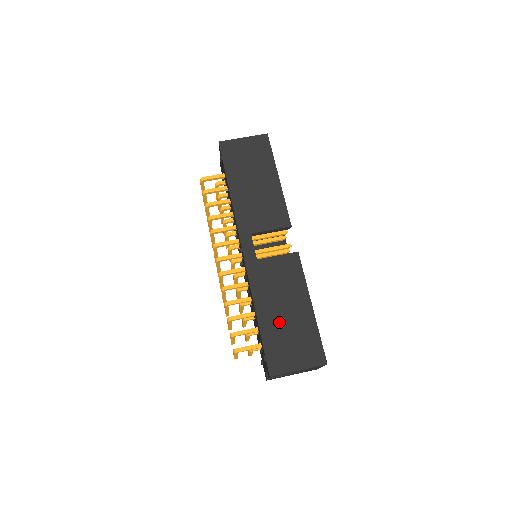
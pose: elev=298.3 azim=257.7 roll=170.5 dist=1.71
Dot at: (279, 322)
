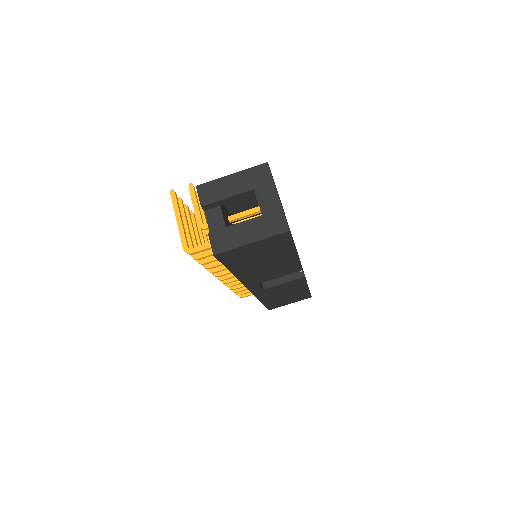
Dot at: (279, 299)
